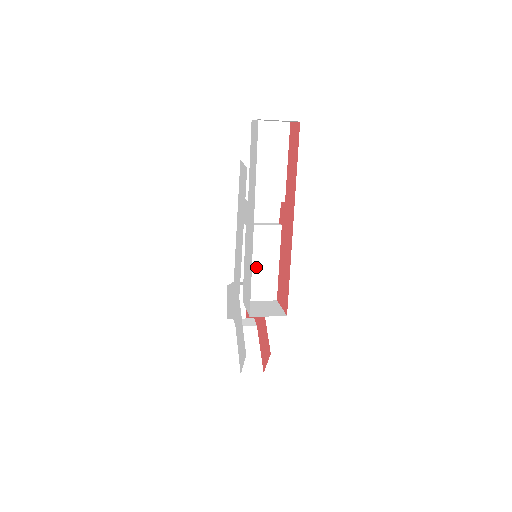
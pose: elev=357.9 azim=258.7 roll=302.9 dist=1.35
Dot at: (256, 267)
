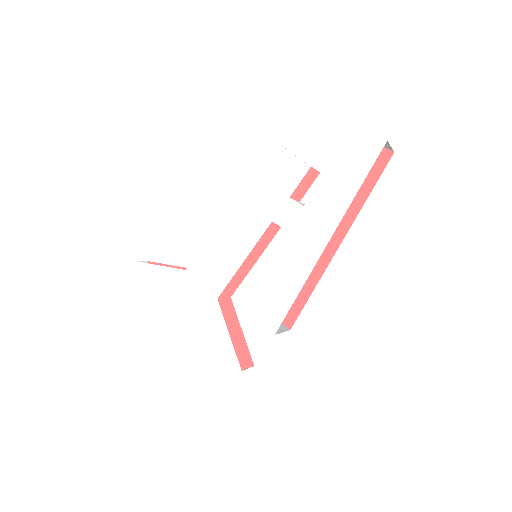
Dot at: occluded
